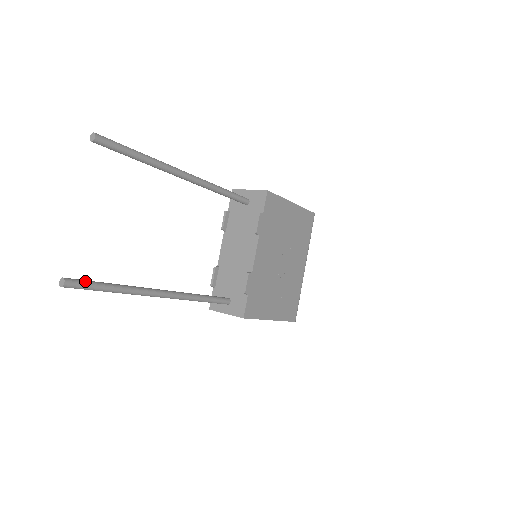
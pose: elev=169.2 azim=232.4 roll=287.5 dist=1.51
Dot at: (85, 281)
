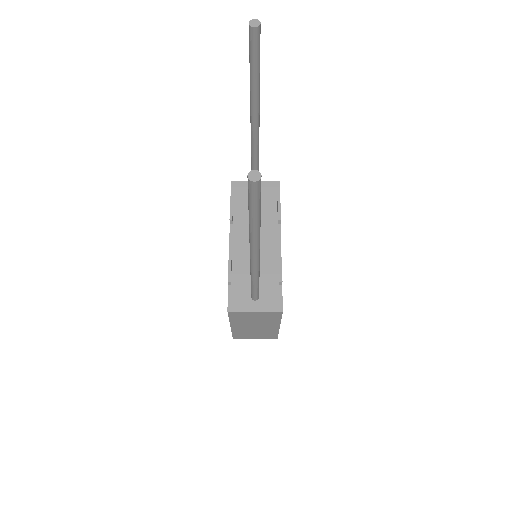
Dot at: occluded
